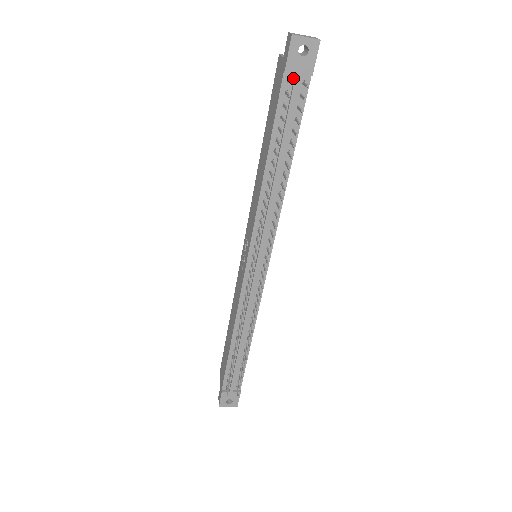
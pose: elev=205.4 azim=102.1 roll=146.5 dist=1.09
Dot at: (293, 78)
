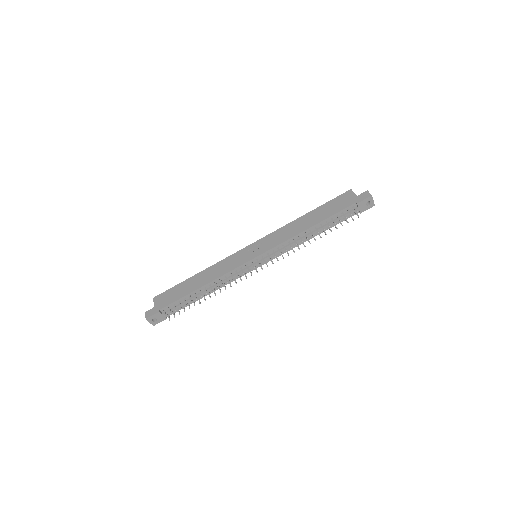
Dot at: (355, 207)
